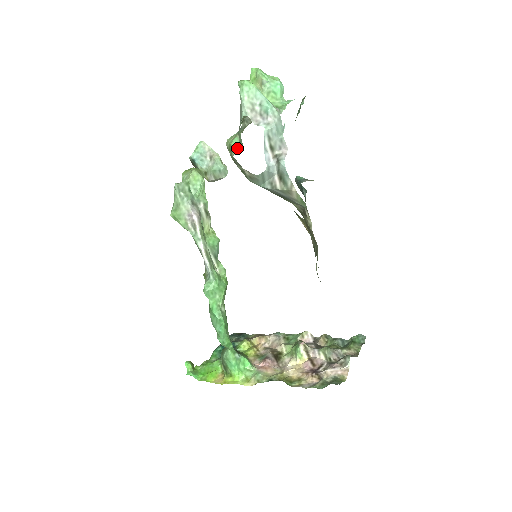
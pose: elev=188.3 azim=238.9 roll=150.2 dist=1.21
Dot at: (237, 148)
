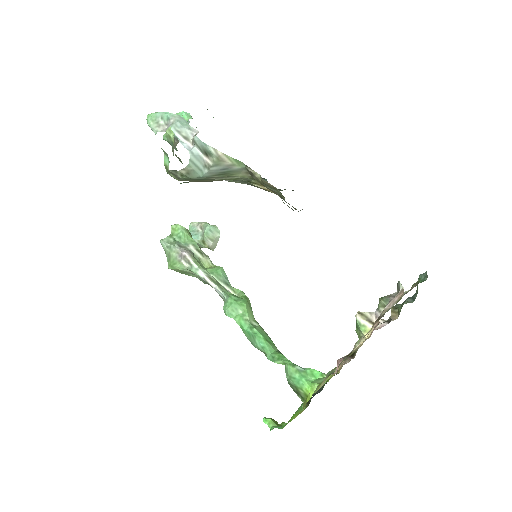
Dot at: (168, 162)
